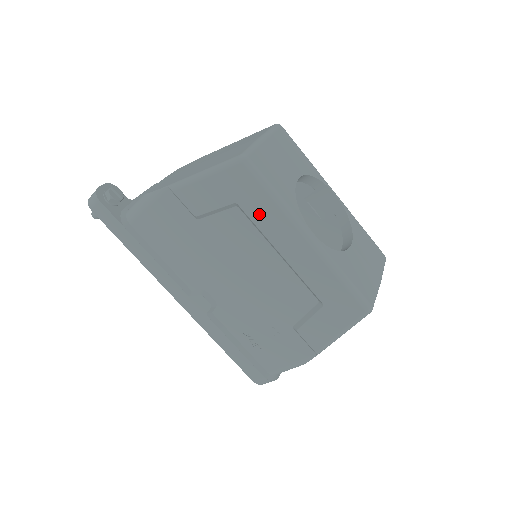
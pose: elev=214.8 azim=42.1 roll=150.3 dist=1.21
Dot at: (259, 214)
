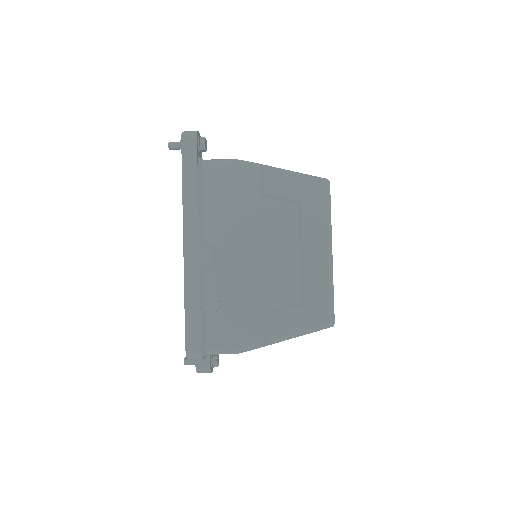
Dot at: (311, 218)
